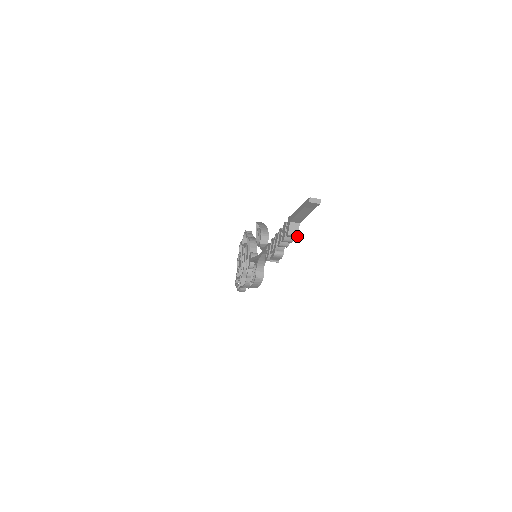
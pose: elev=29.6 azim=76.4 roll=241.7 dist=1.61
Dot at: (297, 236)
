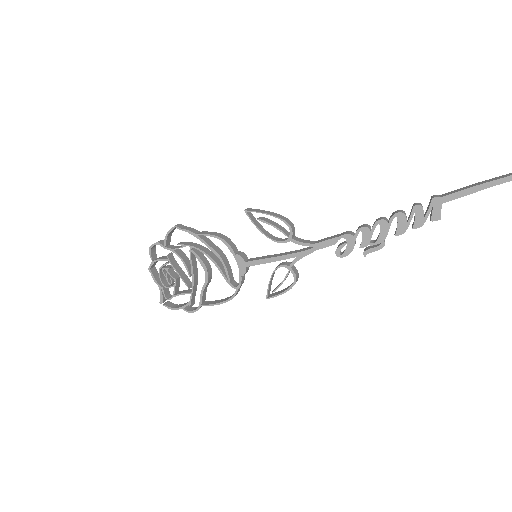
Dot at: occluded
